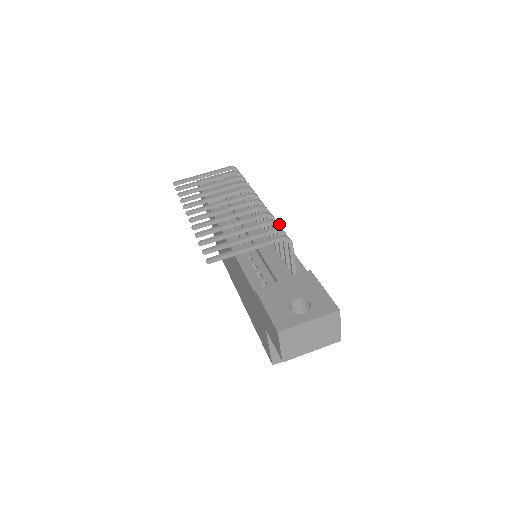
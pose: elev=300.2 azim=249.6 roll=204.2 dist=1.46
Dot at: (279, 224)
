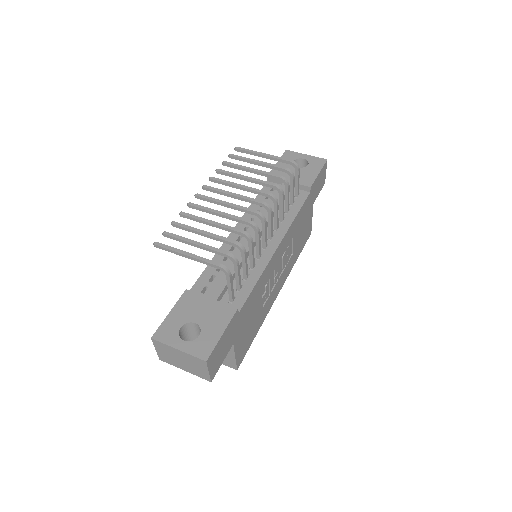
Dot at: (243, 250)
